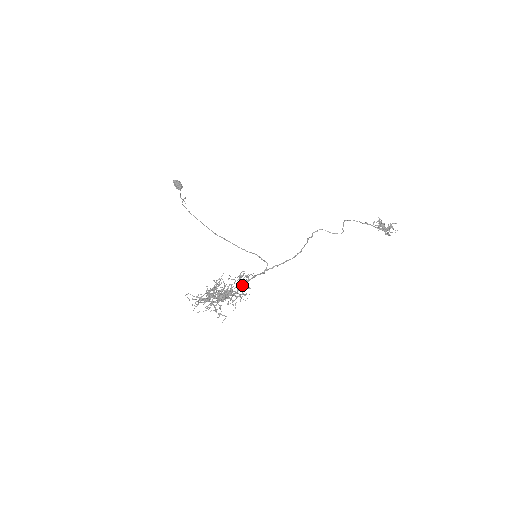
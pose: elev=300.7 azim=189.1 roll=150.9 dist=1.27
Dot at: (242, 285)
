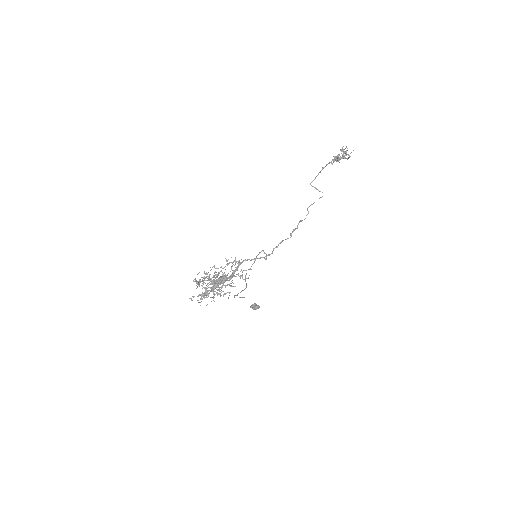
Dot at: (236, 269)
